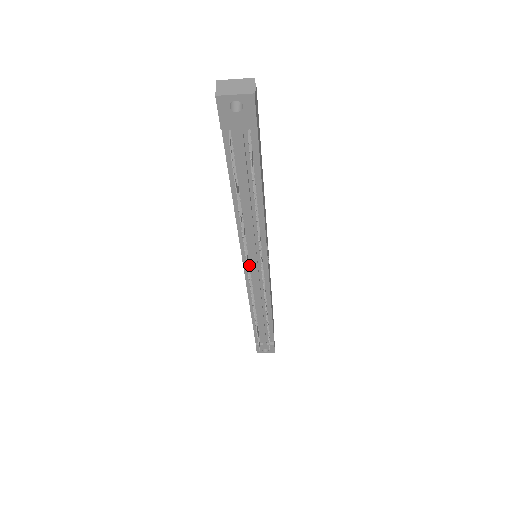
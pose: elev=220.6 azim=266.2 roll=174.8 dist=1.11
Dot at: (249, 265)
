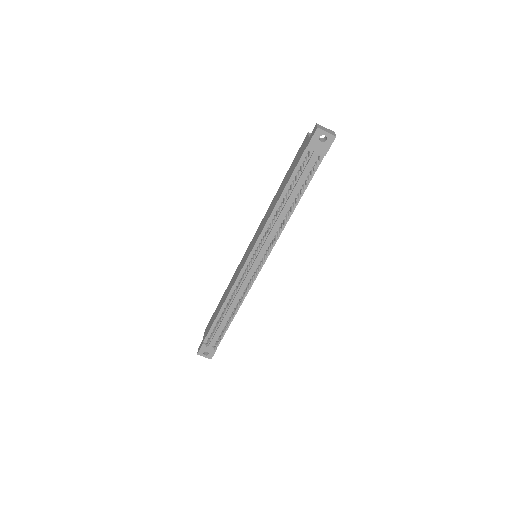
Dot at: (253, 256)
